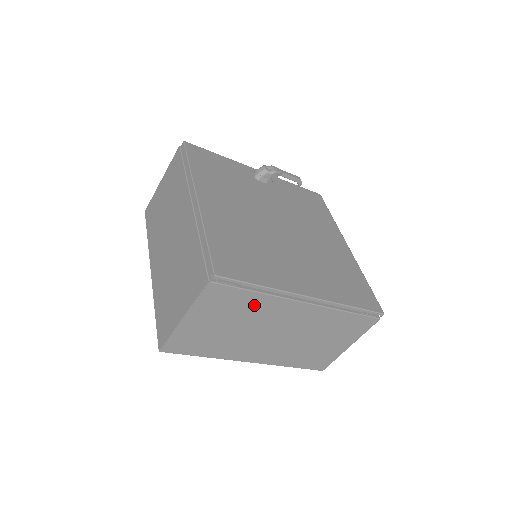
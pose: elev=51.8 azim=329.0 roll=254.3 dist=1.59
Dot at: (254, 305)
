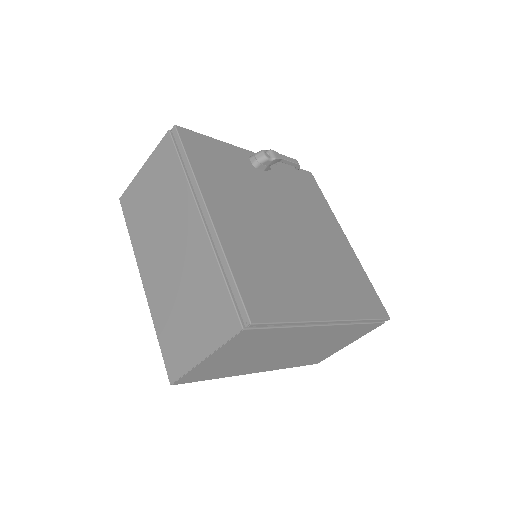
Dot at: (279, 336)
